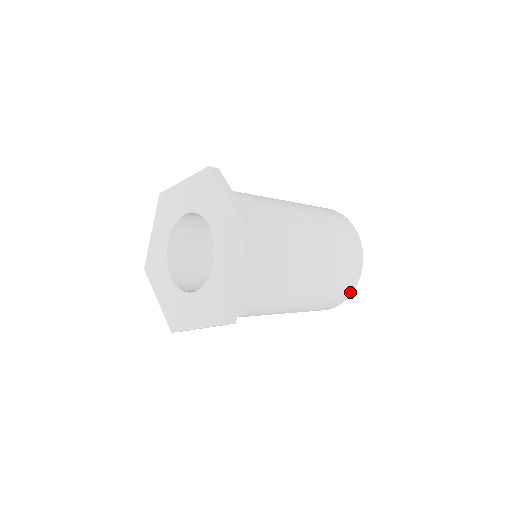
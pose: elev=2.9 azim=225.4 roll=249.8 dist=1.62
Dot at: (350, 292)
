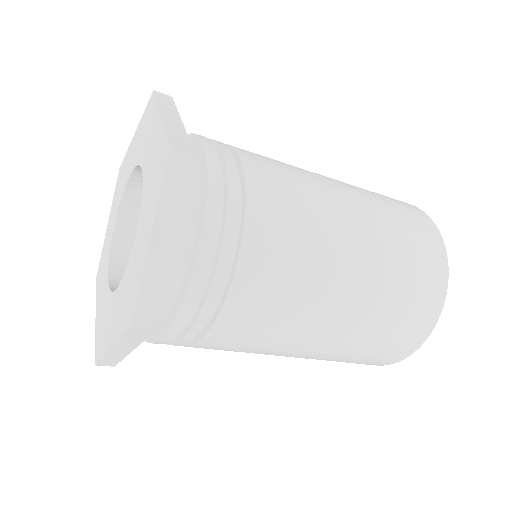
Dot at: (435, 232)
